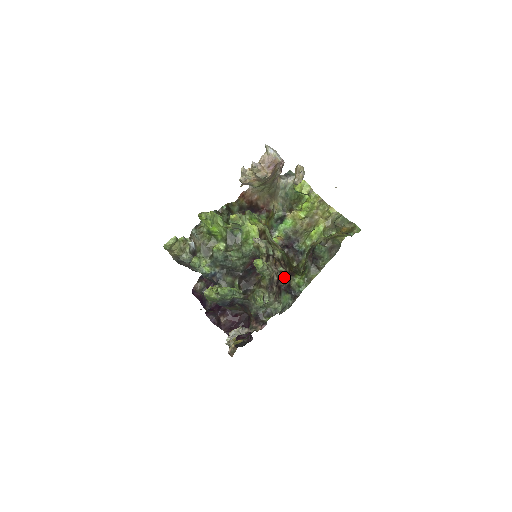
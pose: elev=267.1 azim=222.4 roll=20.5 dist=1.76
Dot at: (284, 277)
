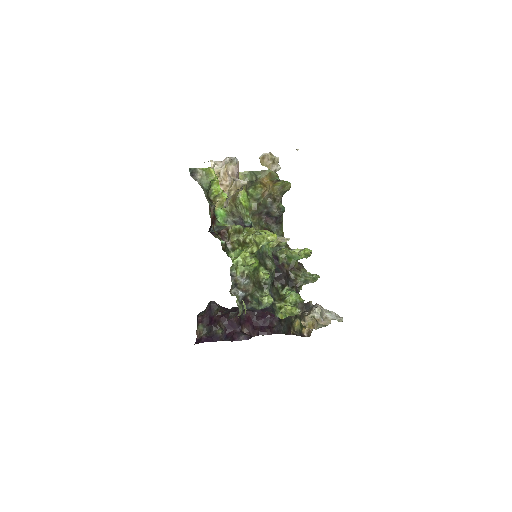
Dot at: occluded
